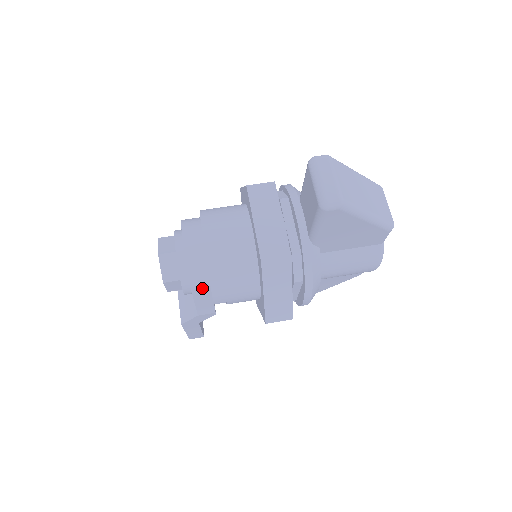
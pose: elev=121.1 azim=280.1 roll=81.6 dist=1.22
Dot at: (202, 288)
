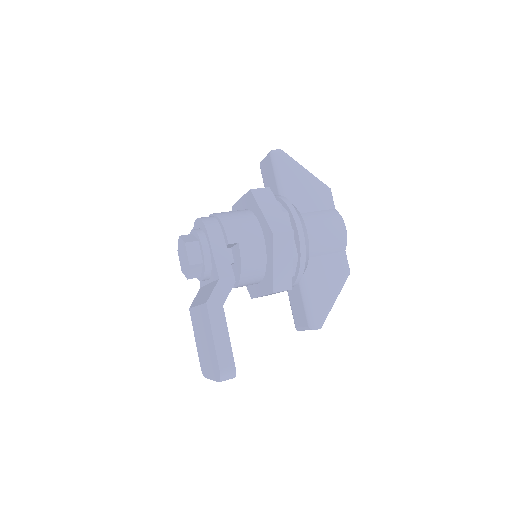
Dot at: (216, 233)
